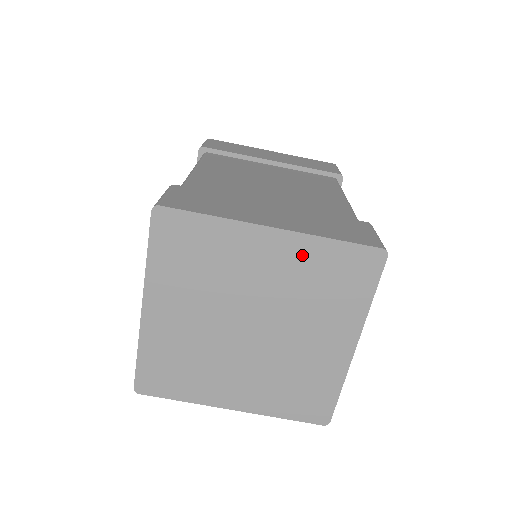
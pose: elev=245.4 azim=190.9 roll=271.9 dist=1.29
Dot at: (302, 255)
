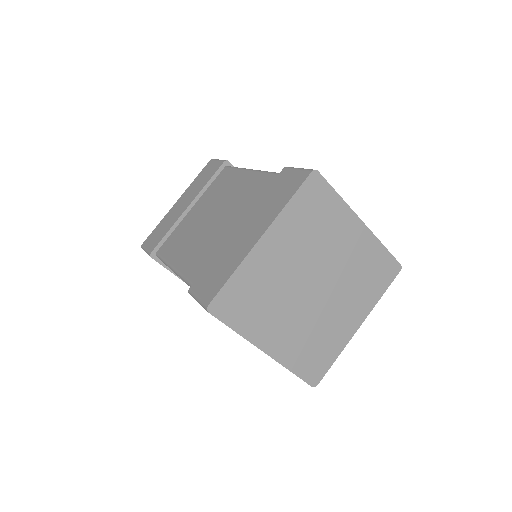
Dot at: (367, 248)
